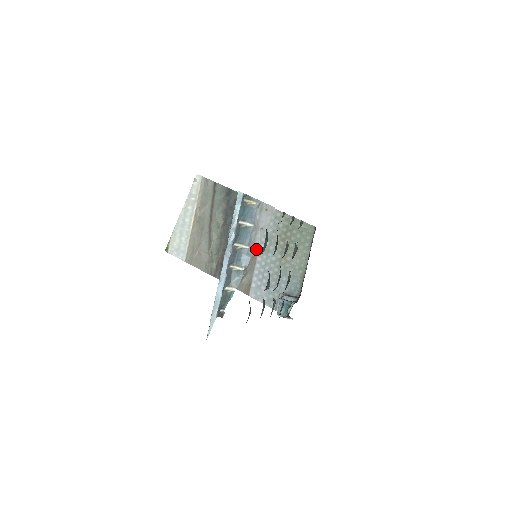
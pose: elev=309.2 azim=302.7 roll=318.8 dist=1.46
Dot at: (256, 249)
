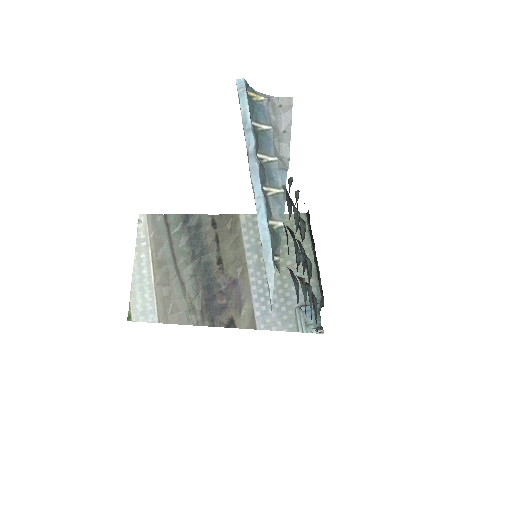
Dot at: (287, 161)
